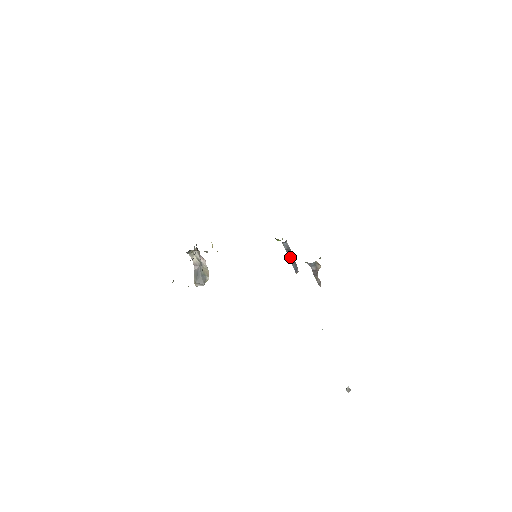
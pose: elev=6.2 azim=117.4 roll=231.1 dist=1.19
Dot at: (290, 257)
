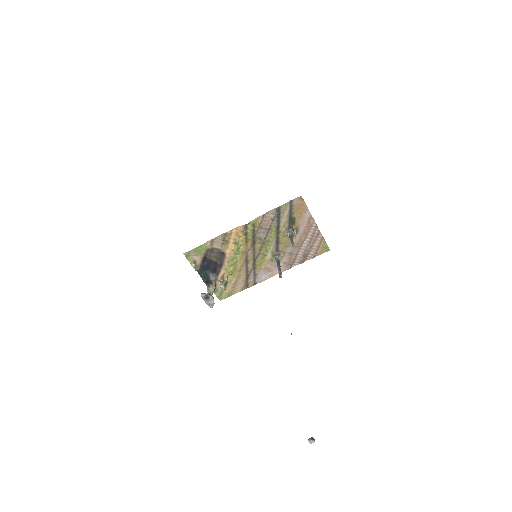
Dot at: (278, 265)
